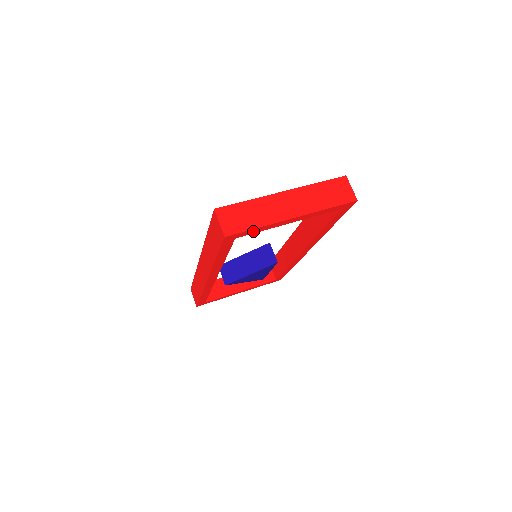
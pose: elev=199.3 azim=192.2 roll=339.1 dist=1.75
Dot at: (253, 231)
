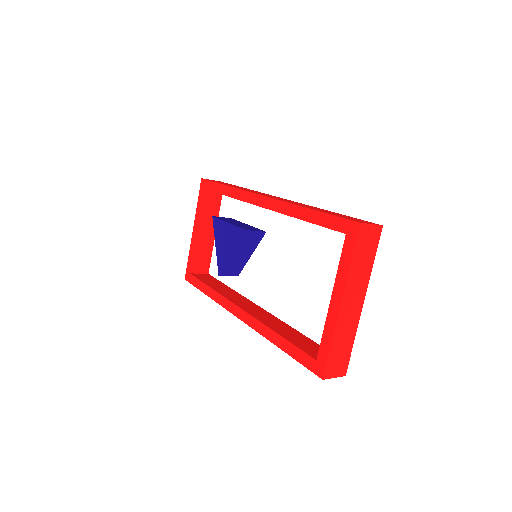
Dot at: occluded
